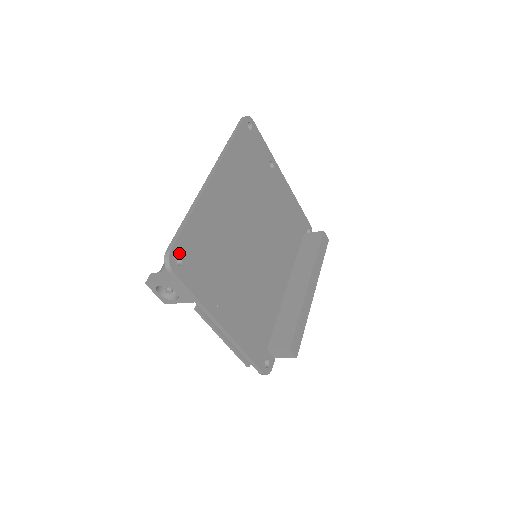
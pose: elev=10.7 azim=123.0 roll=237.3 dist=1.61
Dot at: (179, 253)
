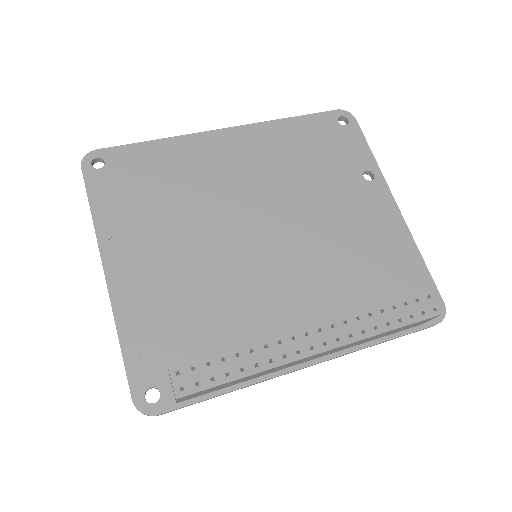
Dot at: (105, 159)
